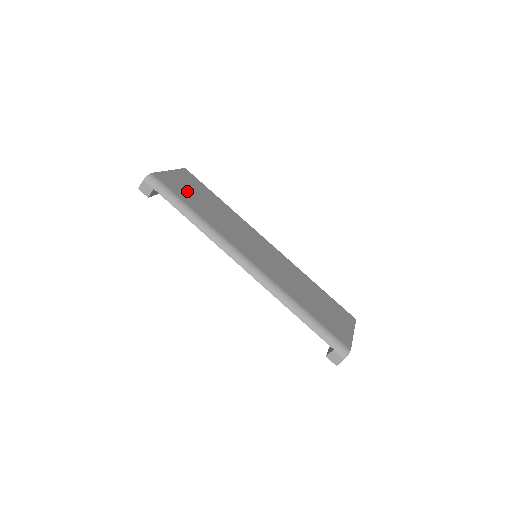
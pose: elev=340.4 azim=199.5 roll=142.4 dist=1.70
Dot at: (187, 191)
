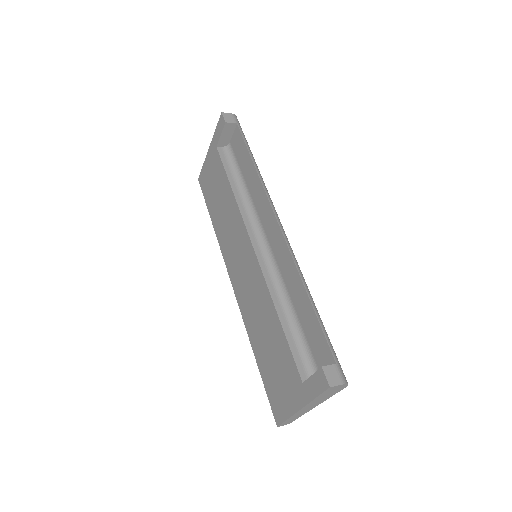
Dot at: occluded
